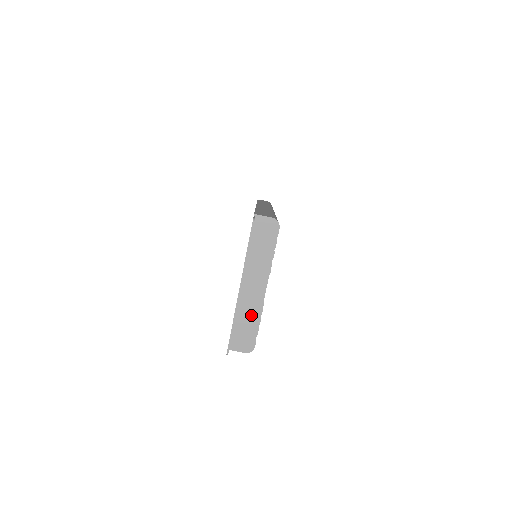
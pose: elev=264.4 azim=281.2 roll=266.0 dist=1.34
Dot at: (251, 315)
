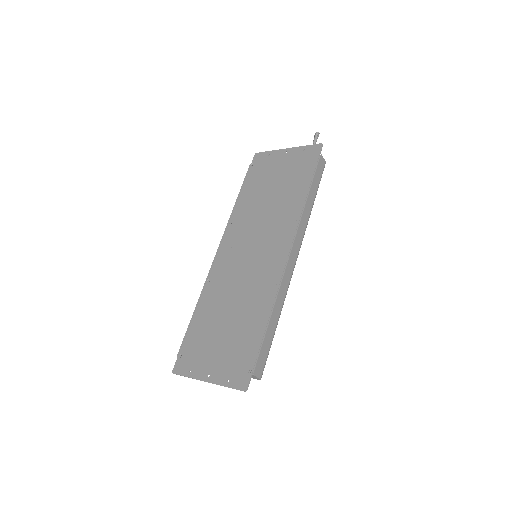
Dot at: occluded
